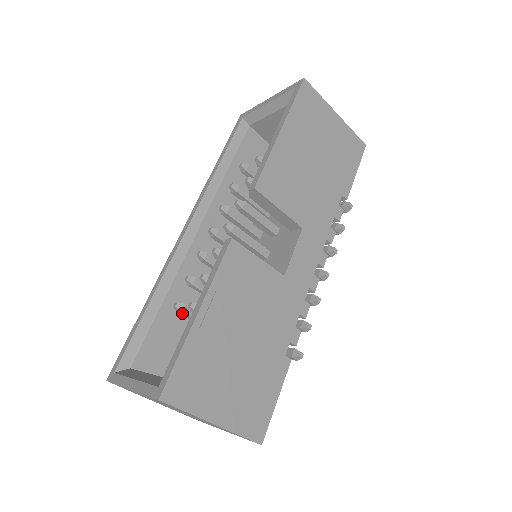
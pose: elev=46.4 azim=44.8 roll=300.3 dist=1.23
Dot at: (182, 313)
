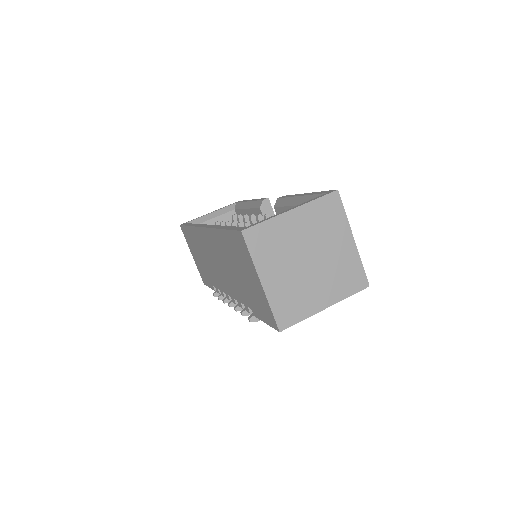
Dot at: occluded
